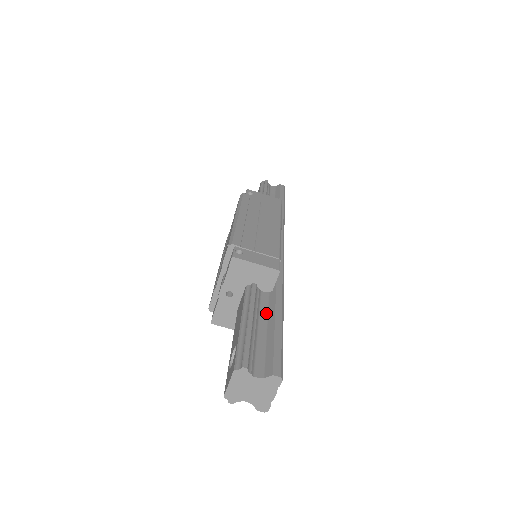
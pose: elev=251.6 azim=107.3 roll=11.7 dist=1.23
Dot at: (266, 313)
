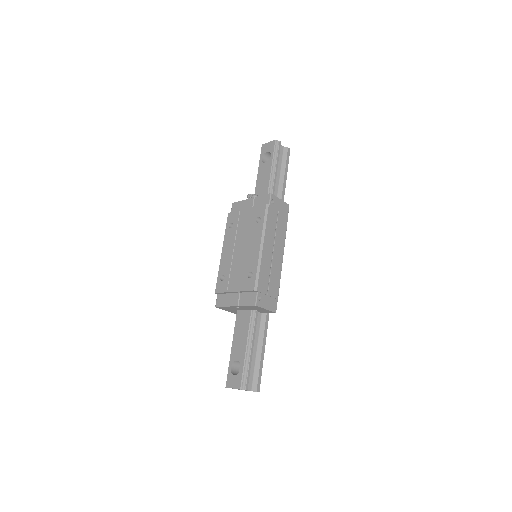
Dot at: (258, 335)
